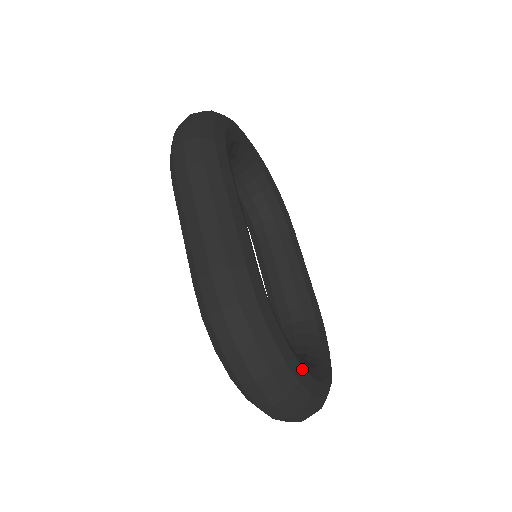
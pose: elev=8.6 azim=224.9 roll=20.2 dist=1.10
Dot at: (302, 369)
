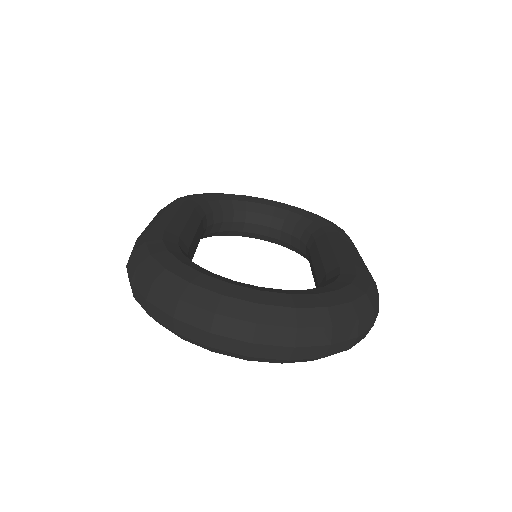
Dot at: (202, 275)
